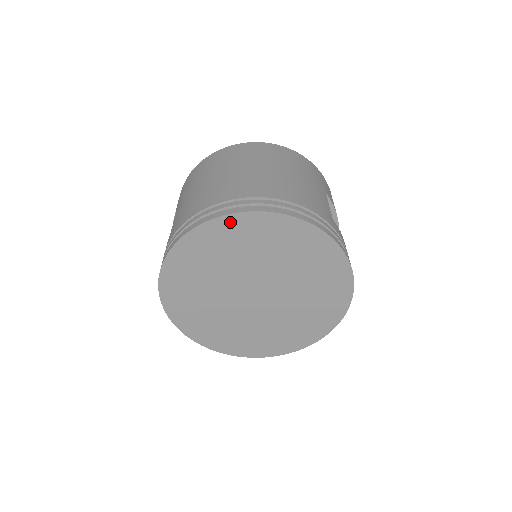
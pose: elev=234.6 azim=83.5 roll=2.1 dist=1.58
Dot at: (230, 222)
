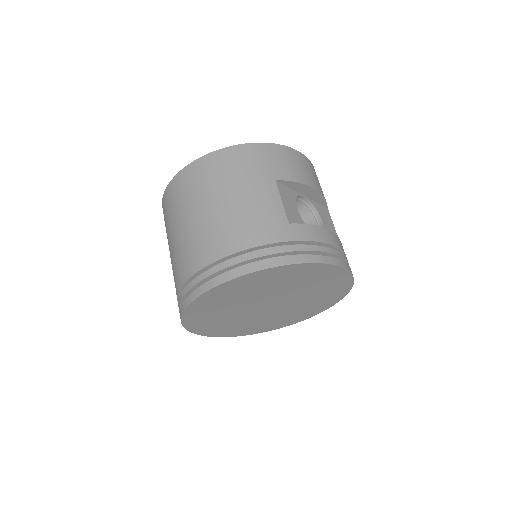
Dot at: (202, 299)
